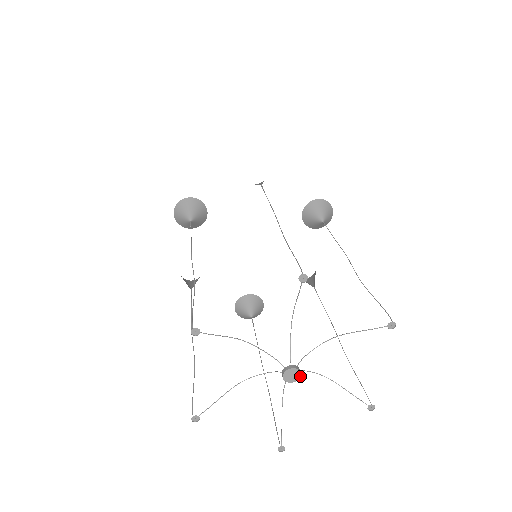
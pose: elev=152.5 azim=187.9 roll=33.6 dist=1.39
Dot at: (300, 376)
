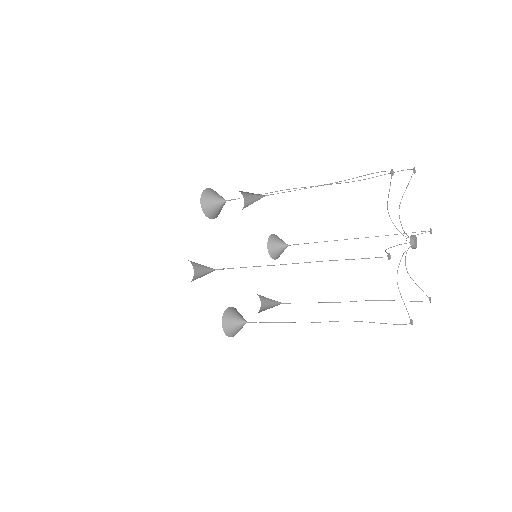
Dot at: occluded
